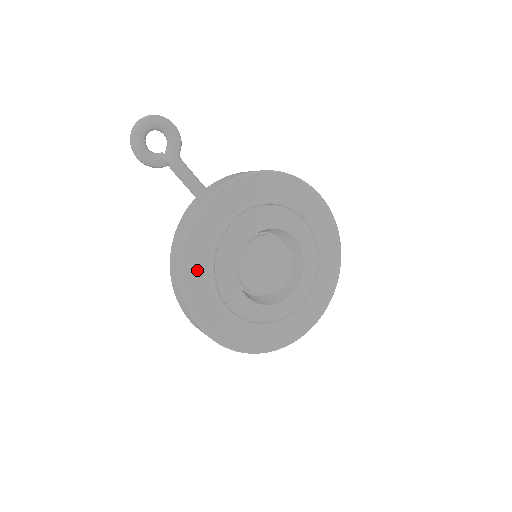
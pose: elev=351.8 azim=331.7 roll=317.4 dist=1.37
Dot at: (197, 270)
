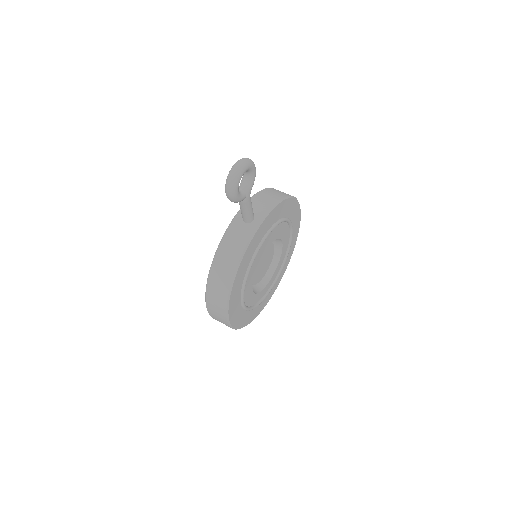
Dot at: (239, 280)
